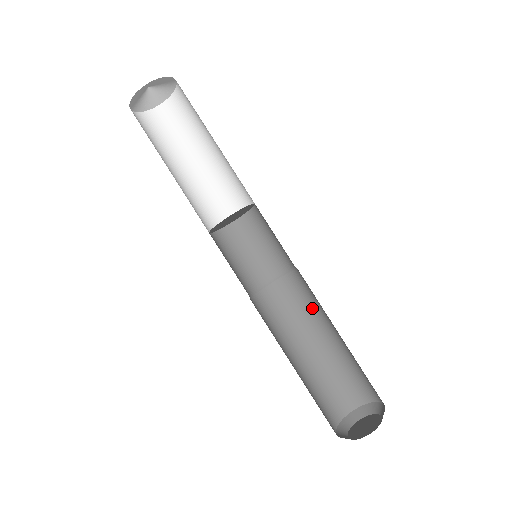
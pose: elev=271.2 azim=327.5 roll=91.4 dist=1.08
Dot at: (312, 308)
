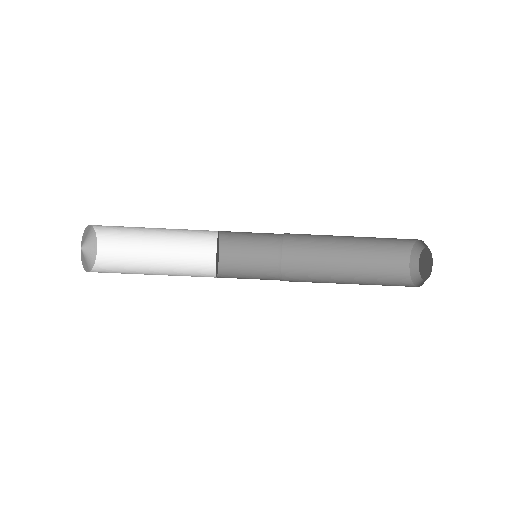
Dot at: (321, 237)
